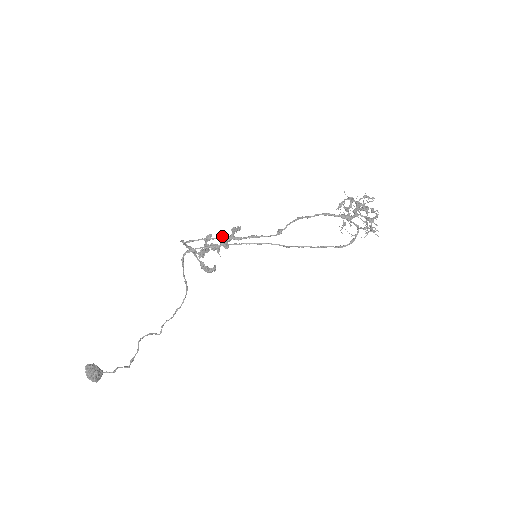
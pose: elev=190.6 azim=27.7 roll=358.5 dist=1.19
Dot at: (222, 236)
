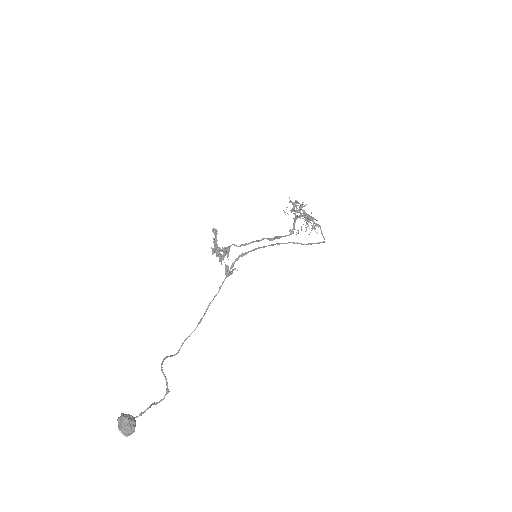
Dot at: (264, 238)
